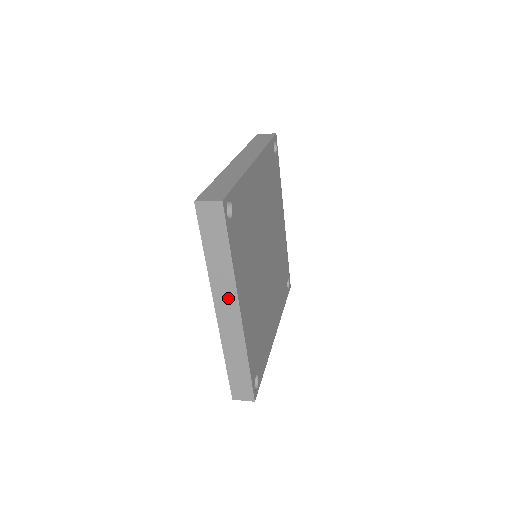
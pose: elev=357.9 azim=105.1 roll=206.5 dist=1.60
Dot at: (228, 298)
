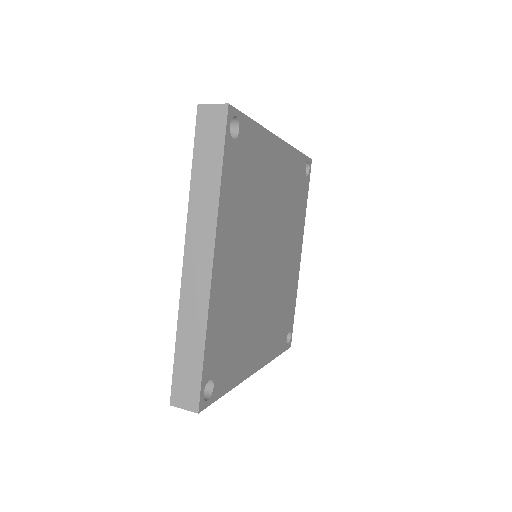
Dot at: occluded
